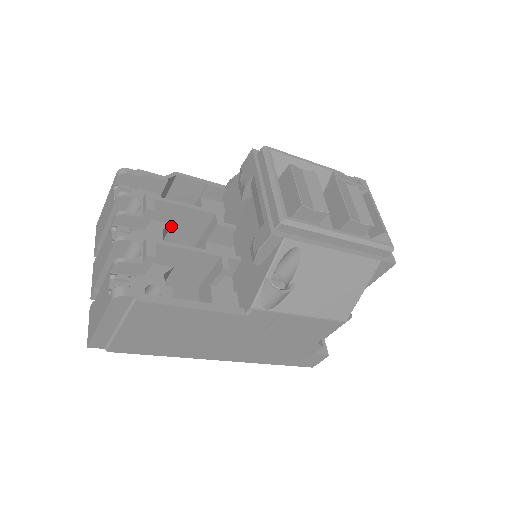
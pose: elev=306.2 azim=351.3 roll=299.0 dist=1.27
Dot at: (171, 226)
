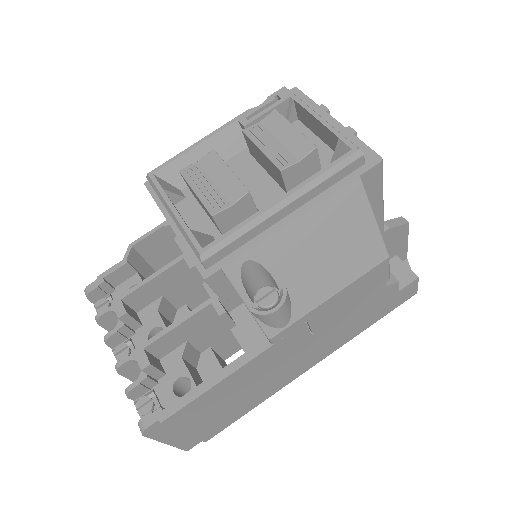
Dot at: (164, 297)
